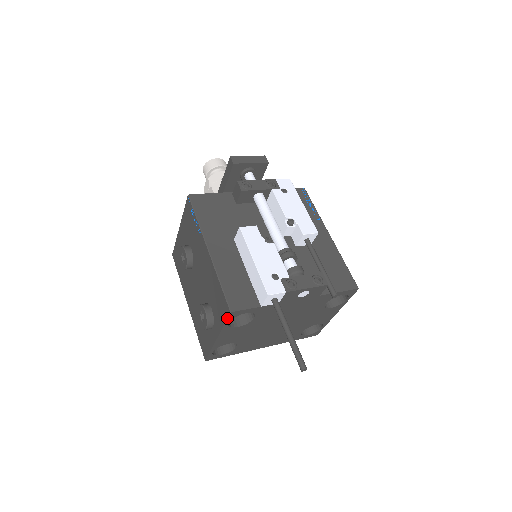
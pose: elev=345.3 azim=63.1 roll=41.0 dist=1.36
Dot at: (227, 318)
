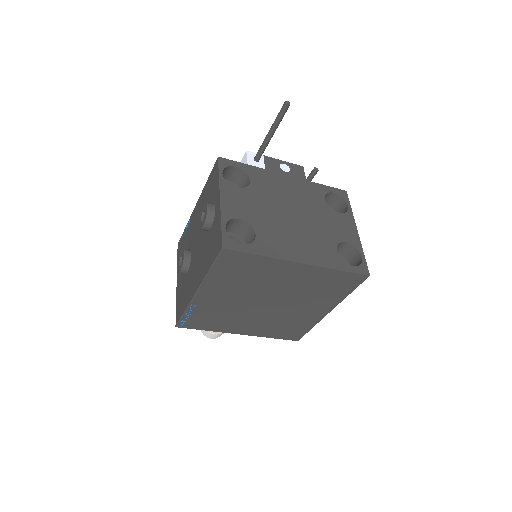
Dot at: (218, 165)
